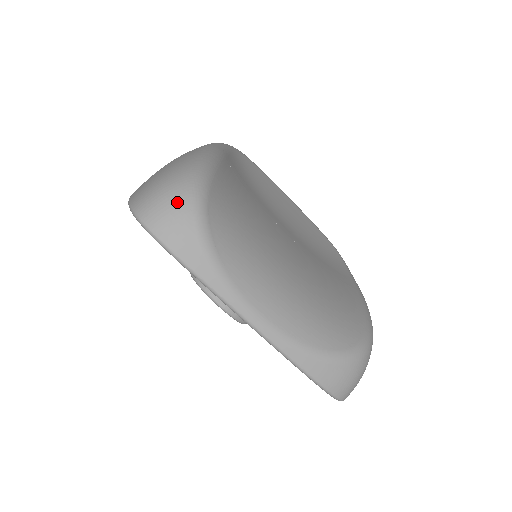
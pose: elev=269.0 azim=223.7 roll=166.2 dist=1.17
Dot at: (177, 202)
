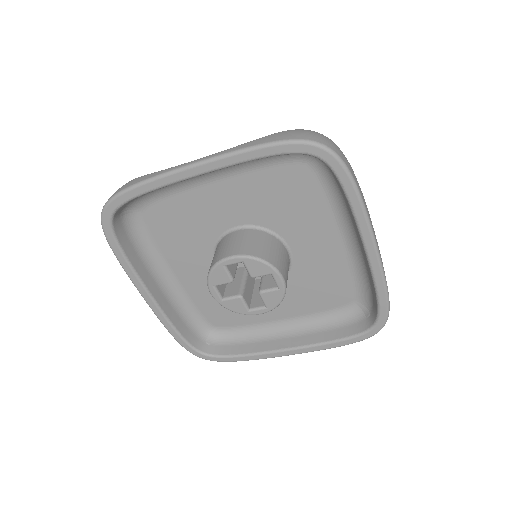
Dot at: occluded
